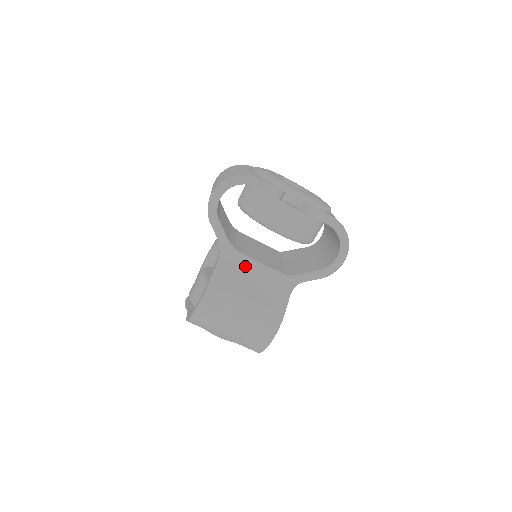
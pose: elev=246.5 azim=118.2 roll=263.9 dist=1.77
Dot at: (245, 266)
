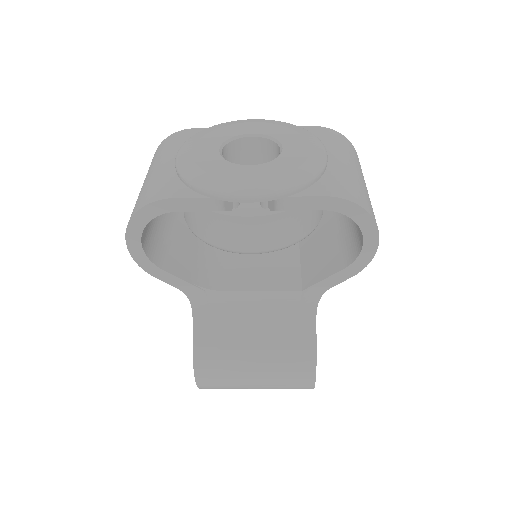
Dot at: (233, 305)
